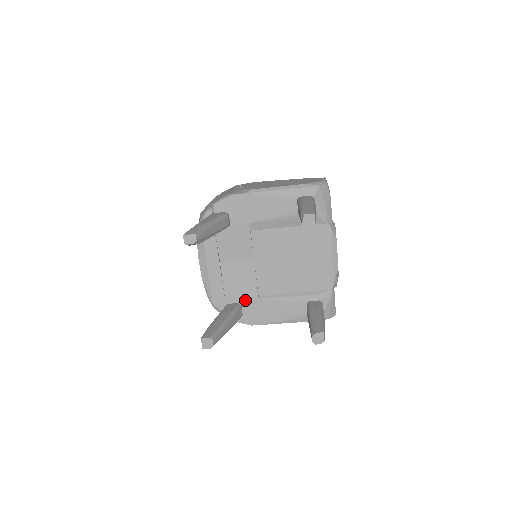
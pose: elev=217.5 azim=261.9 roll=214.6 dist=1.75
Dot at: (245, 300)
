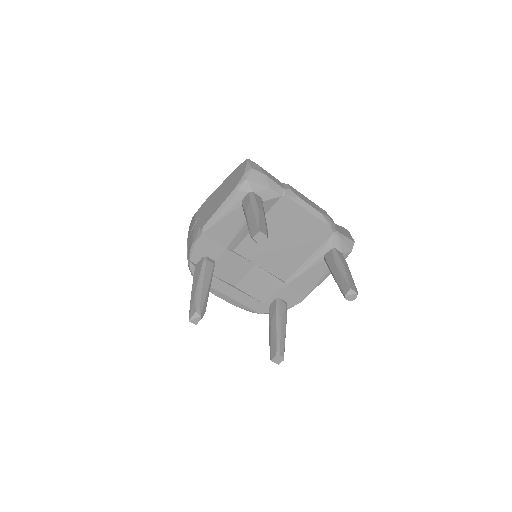
Dot at: (278, 293)
